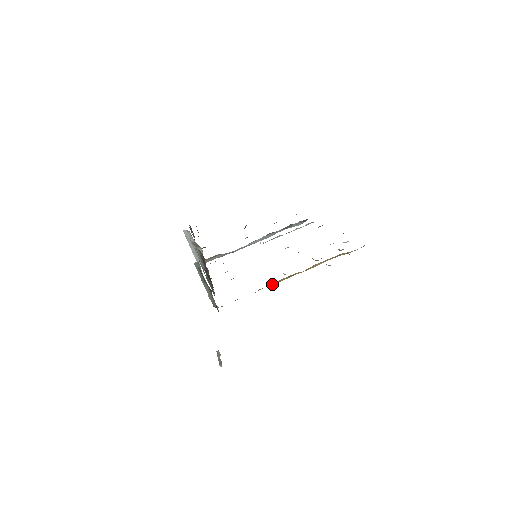
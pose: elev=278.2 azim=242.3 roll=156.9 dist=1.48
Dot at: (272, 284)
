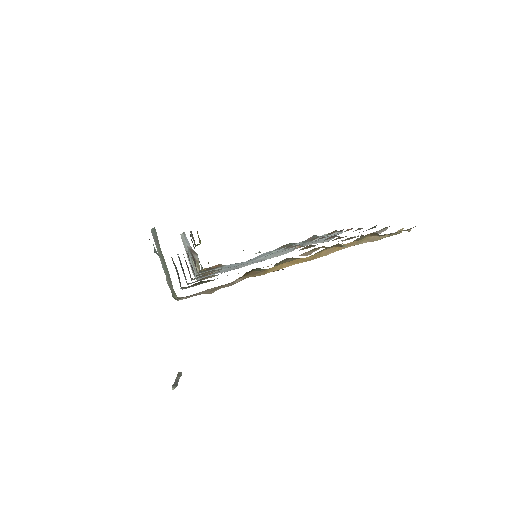
Dot at: (260, 274)
